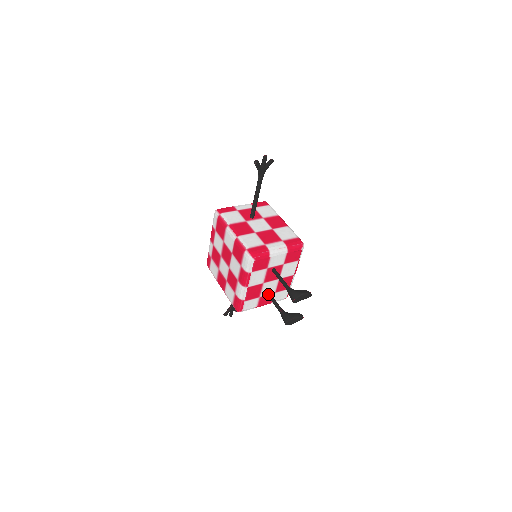
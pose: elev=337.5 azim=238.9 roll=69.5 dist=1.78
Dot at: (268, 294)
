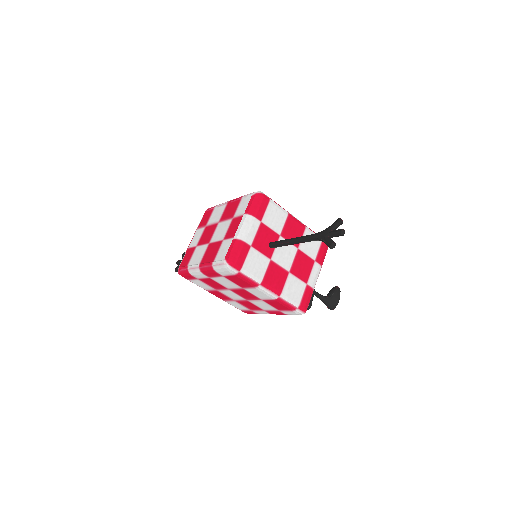
Dot at: occluded
